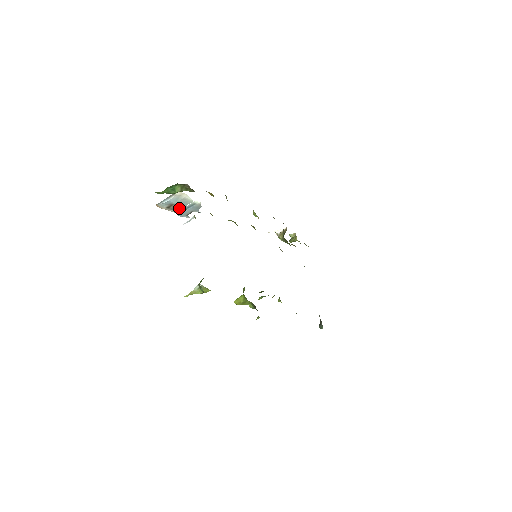
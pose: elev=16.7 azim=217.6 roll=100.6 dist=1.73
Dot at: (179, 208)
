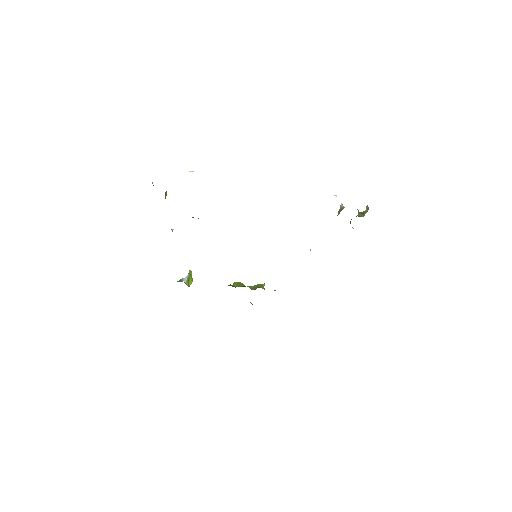
Dot at: occluded
